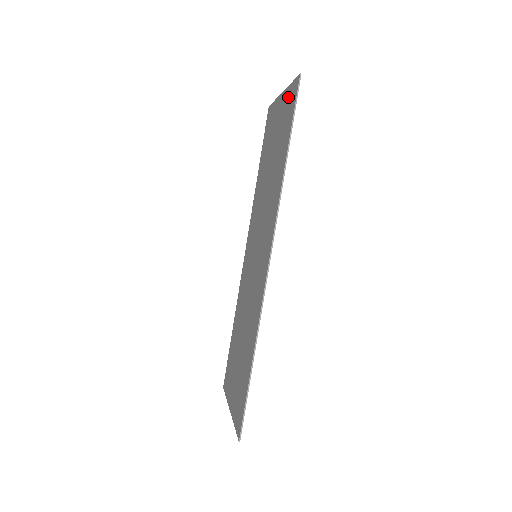
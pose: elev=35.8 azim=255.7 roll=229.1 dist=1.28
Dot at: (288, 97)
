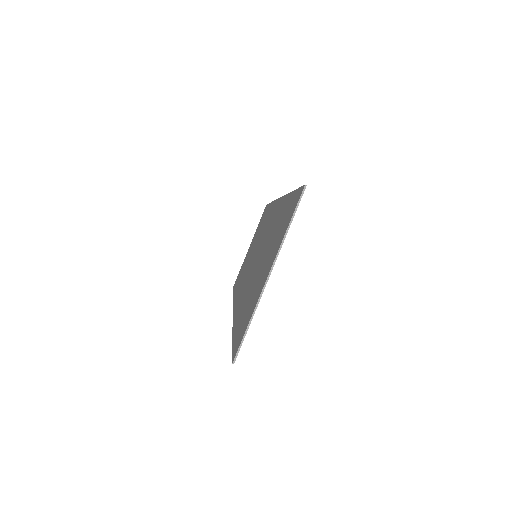
Dot at: (258, 225)
